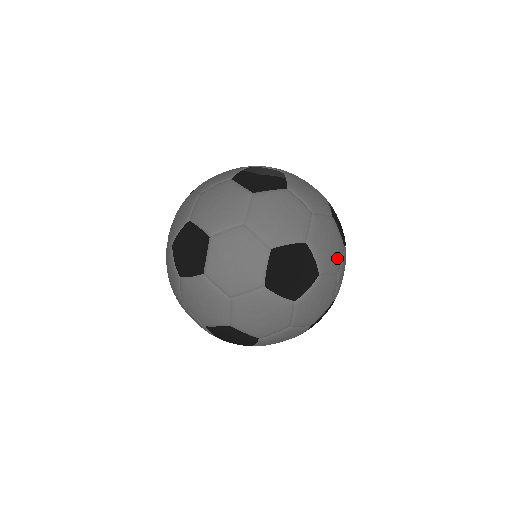
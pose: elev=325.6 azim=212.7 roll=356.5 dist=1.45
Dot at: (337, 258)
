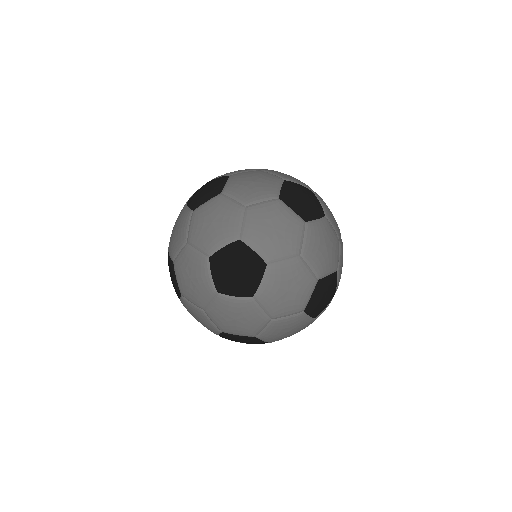
Dot at: (337, 227)
